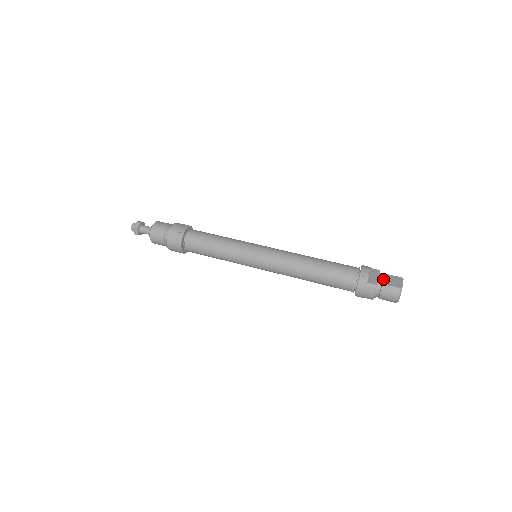
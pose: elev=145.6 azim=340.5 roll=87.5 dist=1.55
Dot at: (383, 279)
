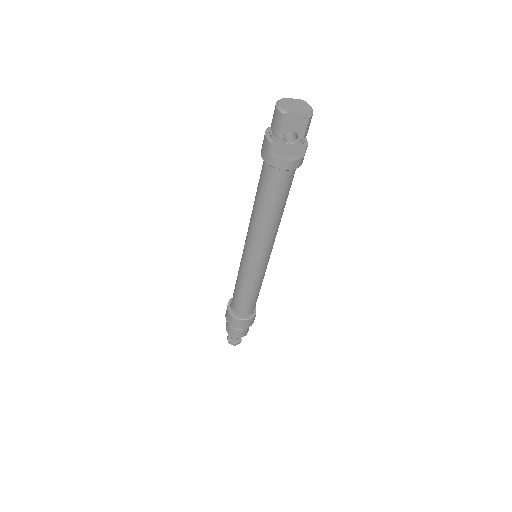
Dot at: occluded
